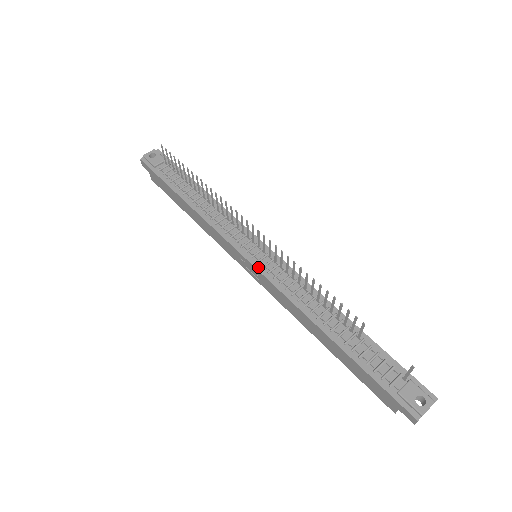
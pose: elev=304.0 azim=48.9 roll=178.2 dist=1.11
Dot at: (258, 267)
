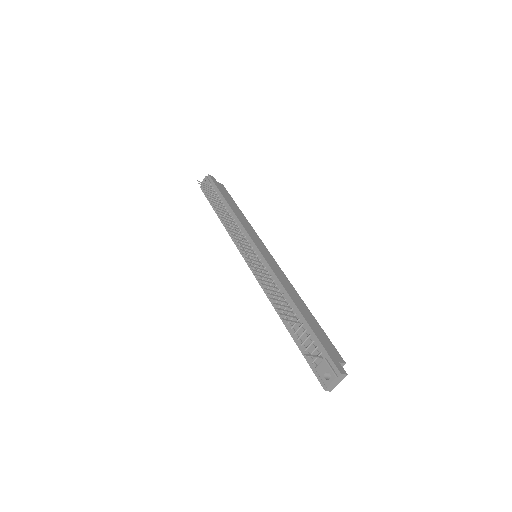
Dot at: (251, 268)
